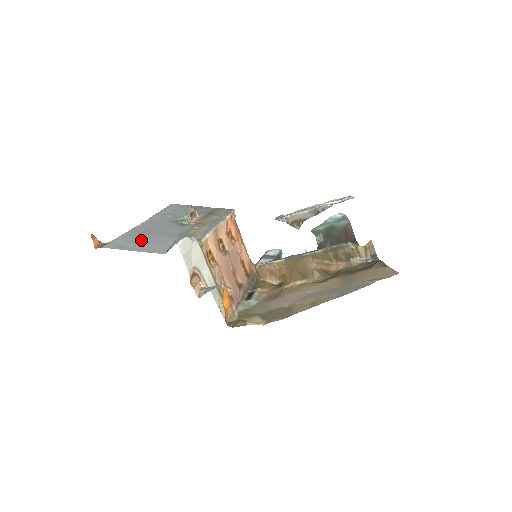
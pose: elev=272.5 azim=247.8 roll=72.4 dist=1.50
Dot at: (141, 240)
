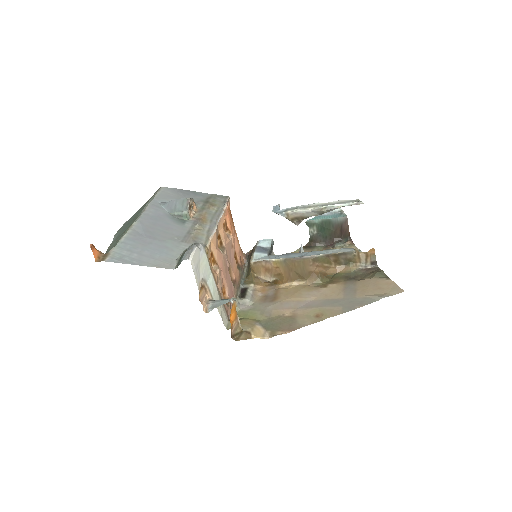
Dot at: (144, 248)
